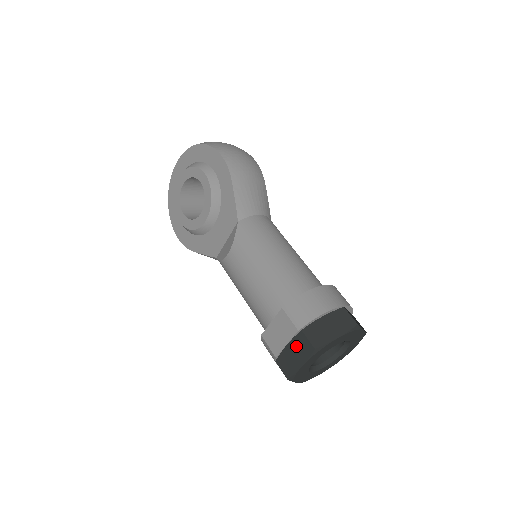
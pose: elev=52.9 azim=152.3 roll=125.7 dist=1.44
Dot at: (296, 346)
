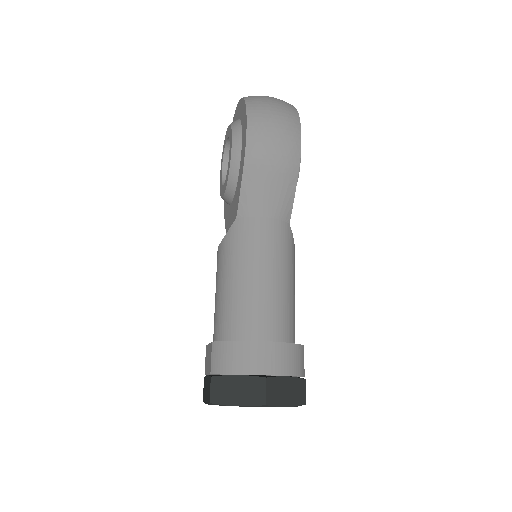
Dot at: (208, 384)
